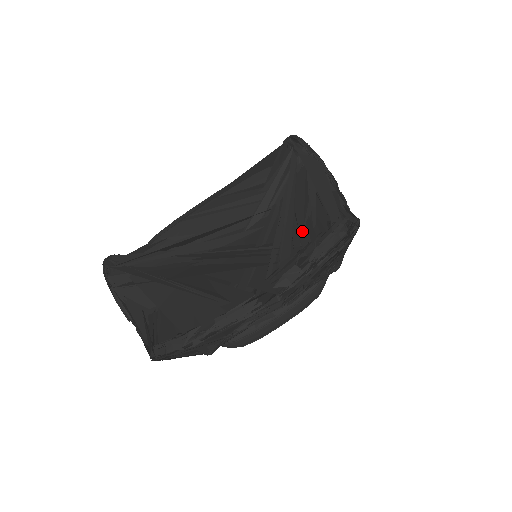
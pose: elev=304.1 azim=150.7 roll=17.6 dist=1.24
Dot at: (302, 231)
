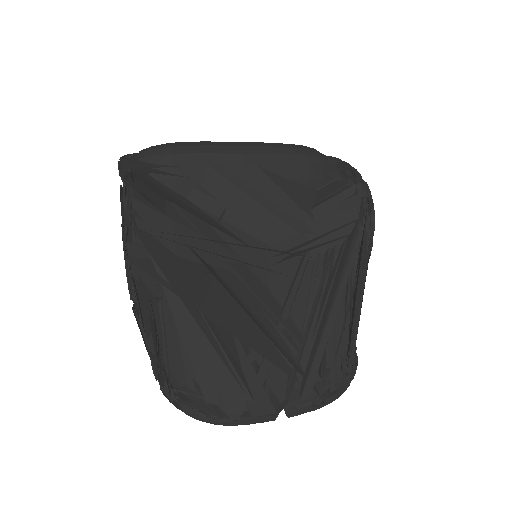
Dot at: occluded
